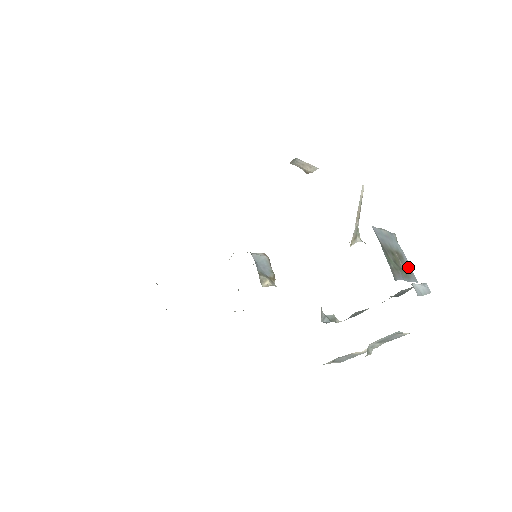
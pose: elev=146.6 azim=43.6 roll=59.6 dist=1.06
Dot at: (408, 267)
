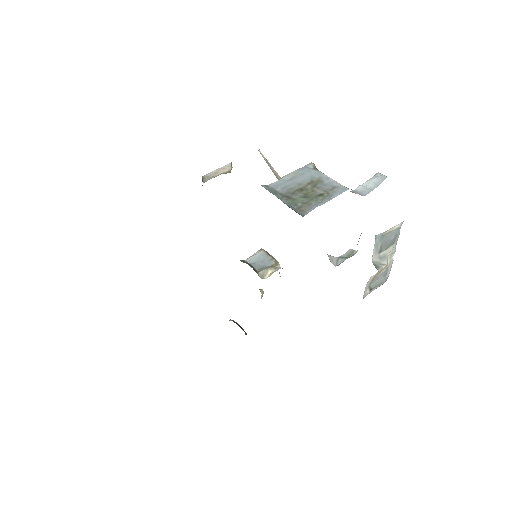
Dot at: (330, 185)
